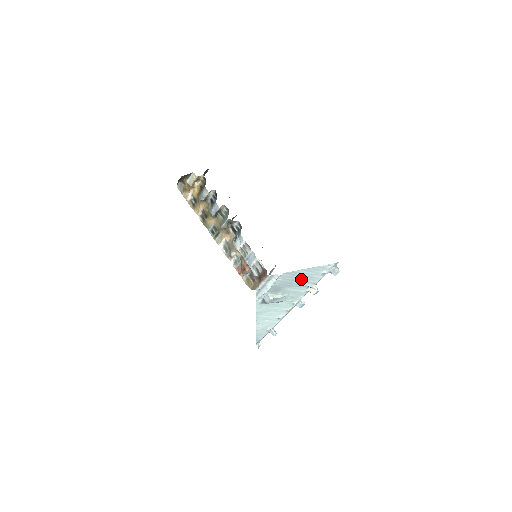
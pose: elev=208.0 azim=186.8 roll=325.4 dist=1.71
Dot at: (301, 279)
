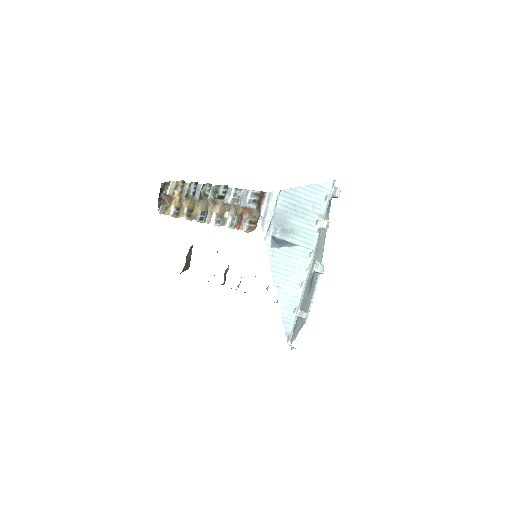
Dot at: (304, 205)
